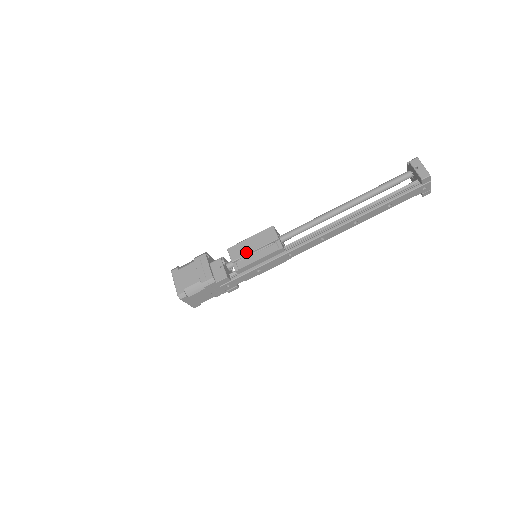
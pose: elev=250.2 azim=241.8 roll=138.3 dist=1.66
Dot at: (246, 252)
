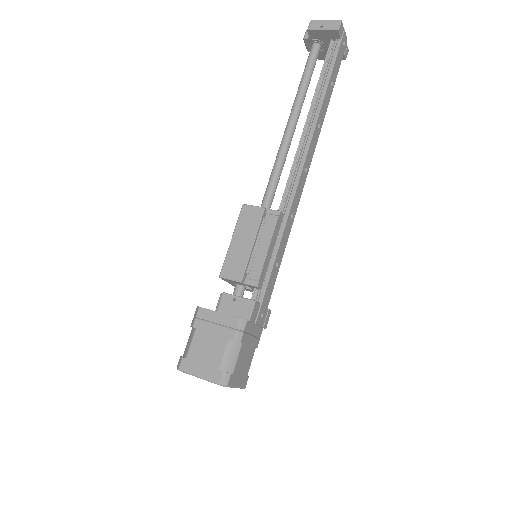
Dot at: (245, 256)
